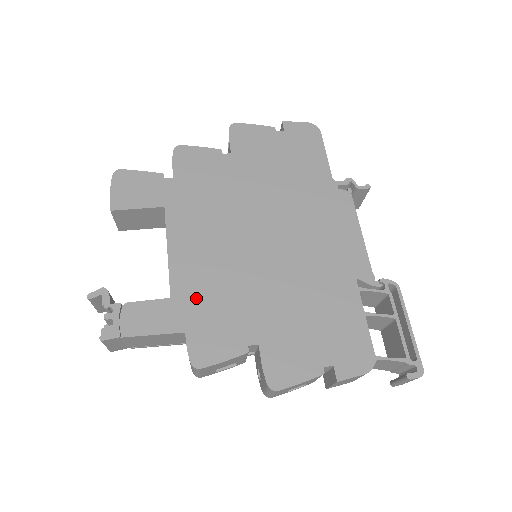
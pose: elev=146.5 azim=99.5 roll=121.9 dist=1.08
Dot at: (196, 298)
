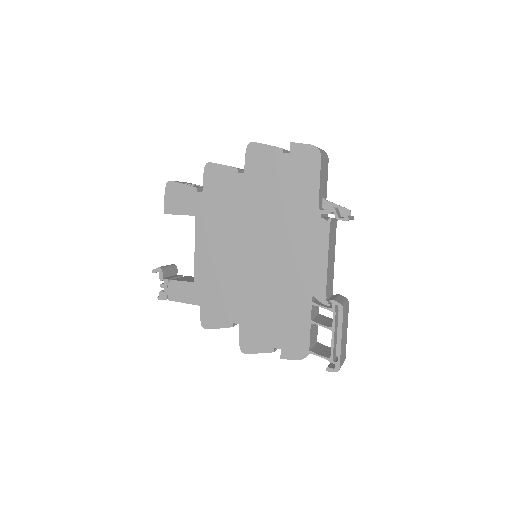
Dot at: (208, 286)
